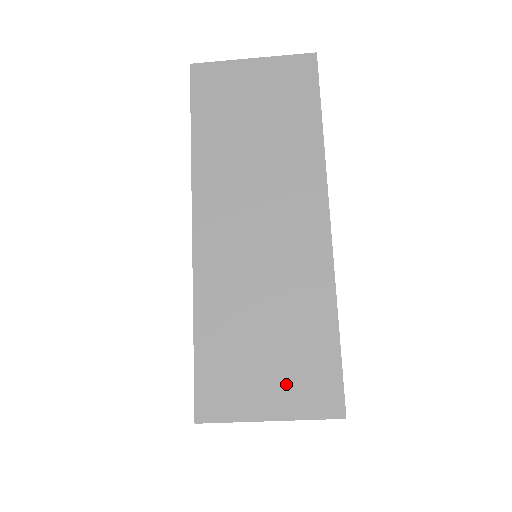
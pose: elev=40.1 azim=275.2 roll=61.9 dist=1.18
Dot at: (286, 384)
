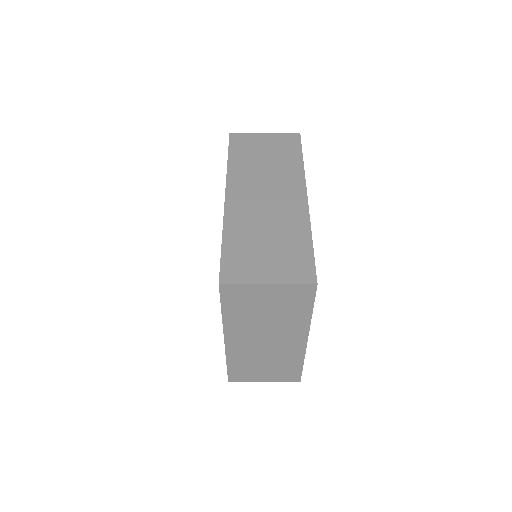
Dot at: (279, 267)
